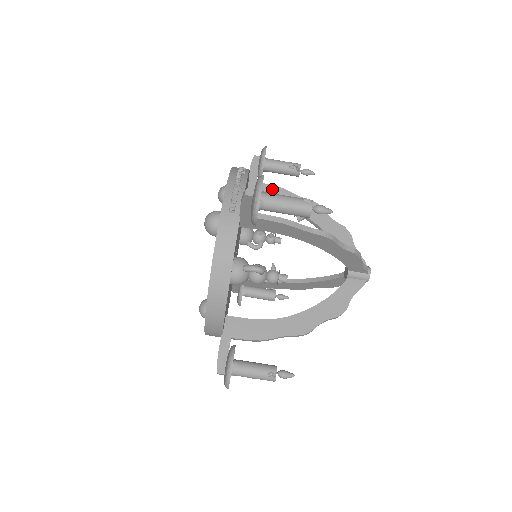
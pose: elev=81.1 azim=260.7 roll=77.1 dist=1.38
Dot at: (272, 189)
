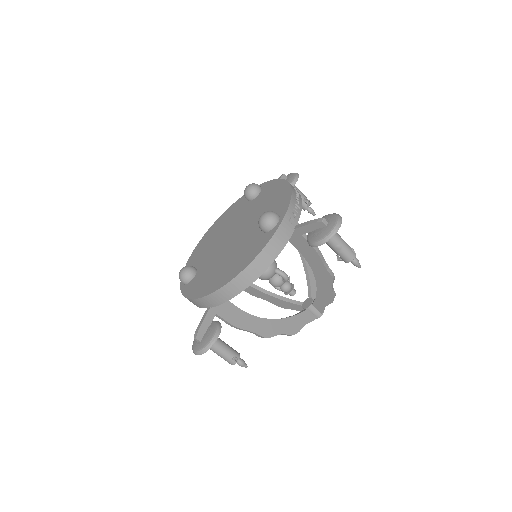
Dot at: occluded
